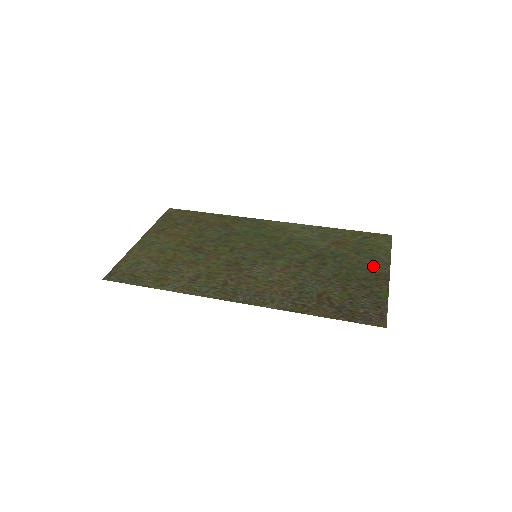
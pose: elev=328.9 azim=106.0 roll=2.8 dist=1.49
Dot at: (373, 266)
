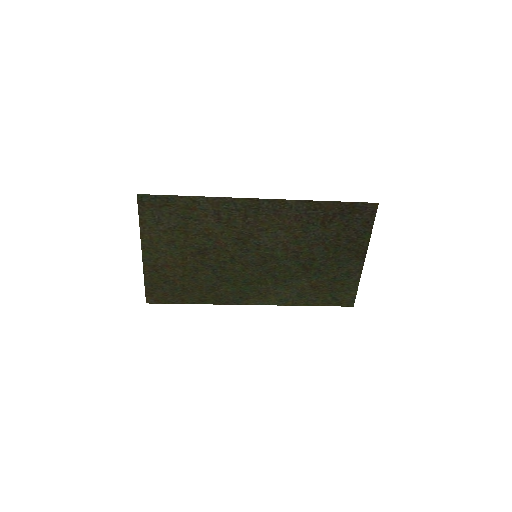
Dot at: (350, 265)
